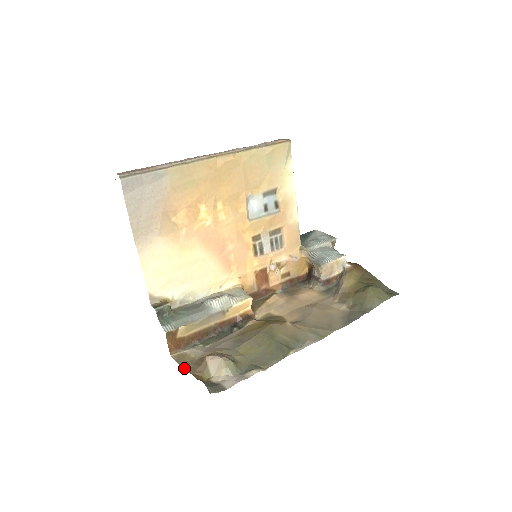
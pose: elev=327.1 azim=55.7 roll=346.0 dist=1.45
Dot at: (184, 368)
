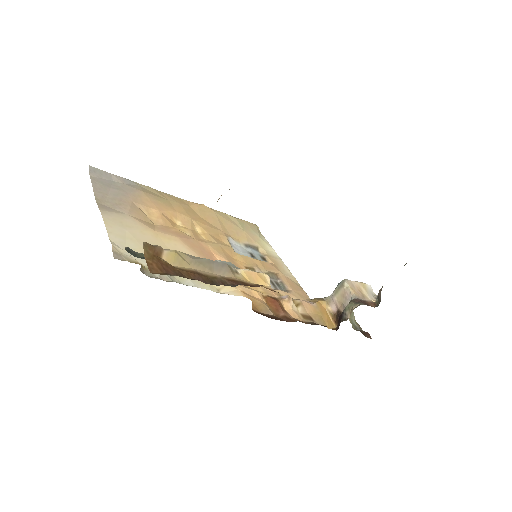
Dot at: occluded
